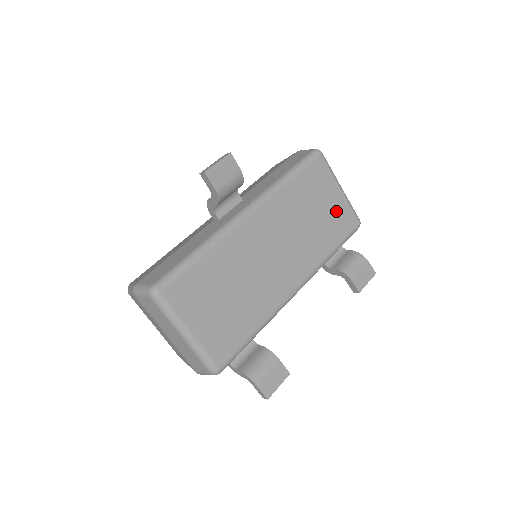
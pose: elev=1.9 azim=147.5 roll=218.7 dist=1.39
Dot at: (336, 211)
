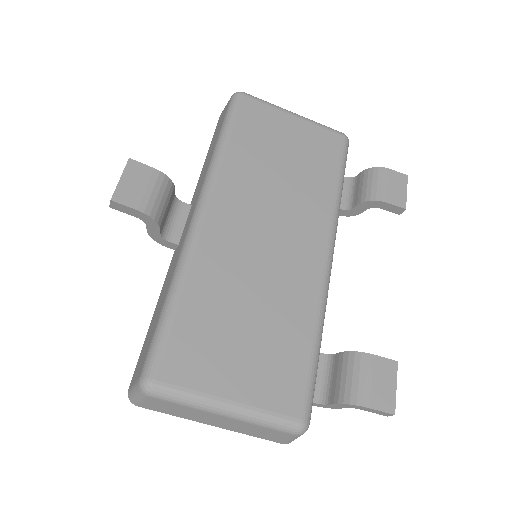
Dot at: (307, 141)
